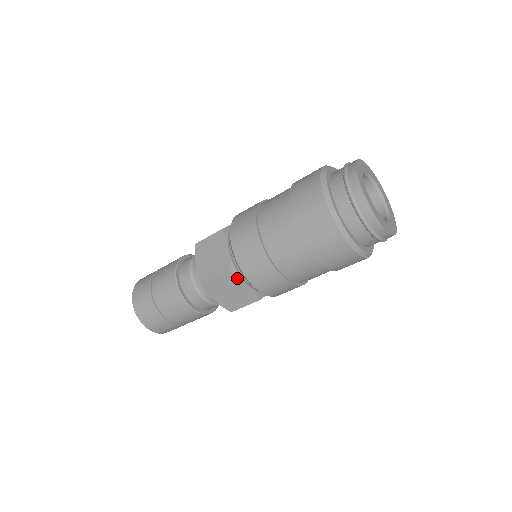
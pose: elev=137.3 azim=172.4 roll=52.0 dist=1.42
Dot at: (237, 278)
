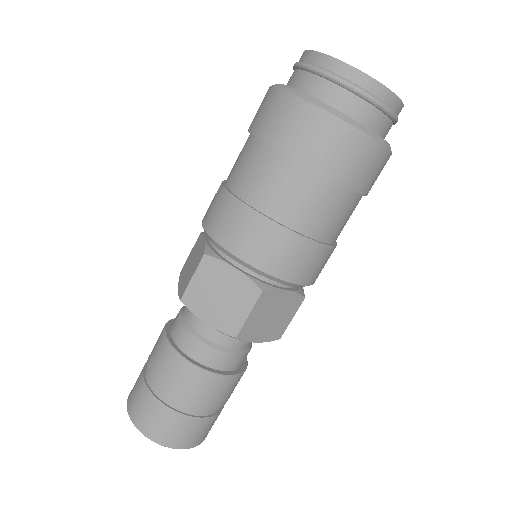
Dot at: (273, 292)
